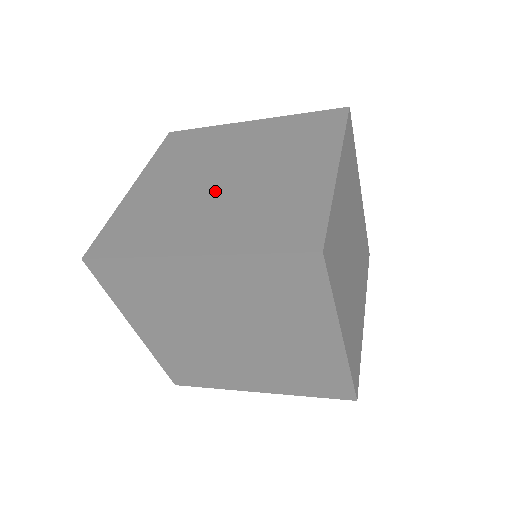
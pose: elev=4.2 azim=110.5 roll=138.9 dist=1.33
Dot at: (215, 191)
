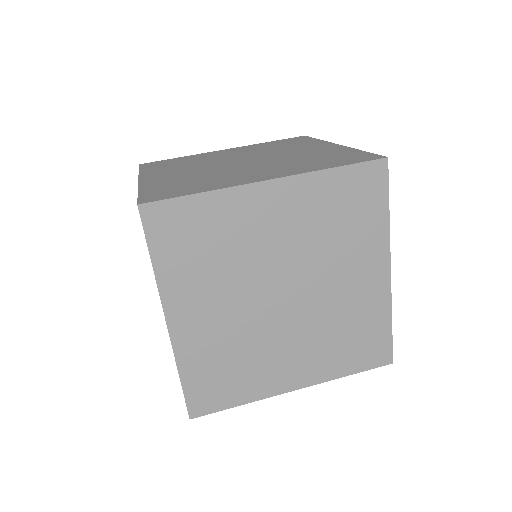
Dot at: (282, 318)
